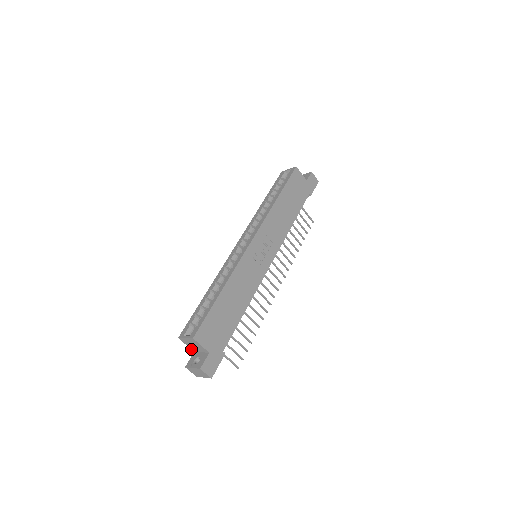
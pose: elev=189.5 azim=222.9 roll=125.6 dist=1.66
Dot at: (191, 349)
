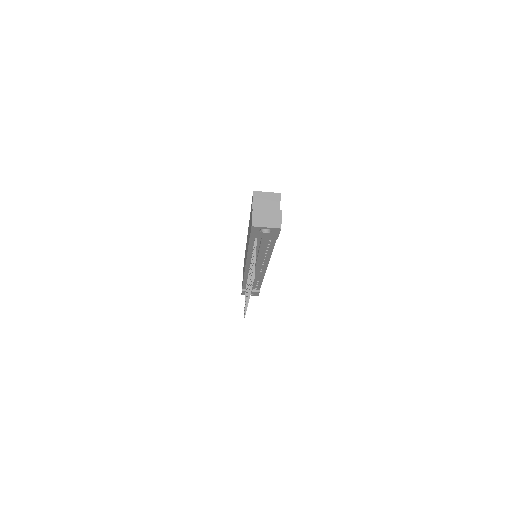
Dot at: occluded
